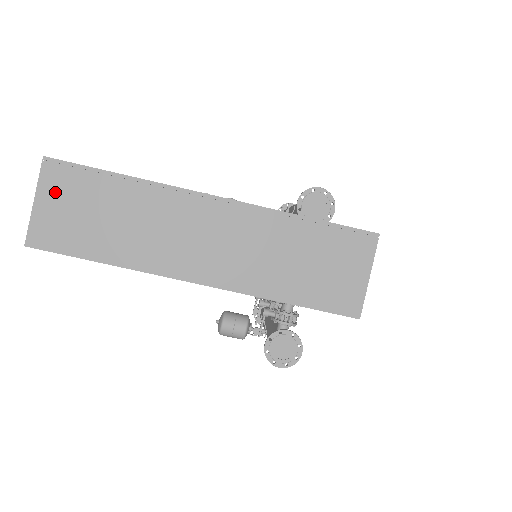
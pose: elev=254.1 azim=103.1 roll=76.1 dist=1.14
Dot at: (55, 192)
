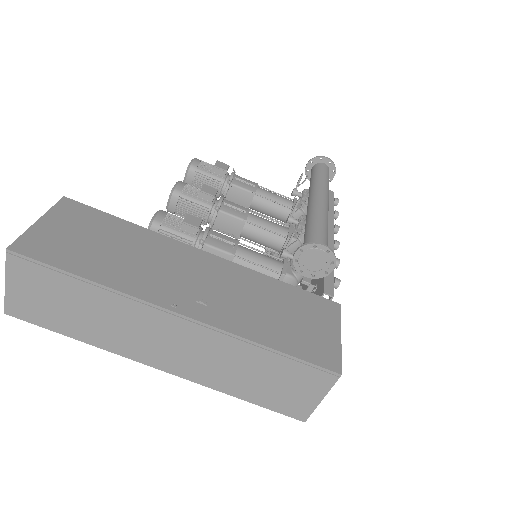
Dot at: (23, 280)
